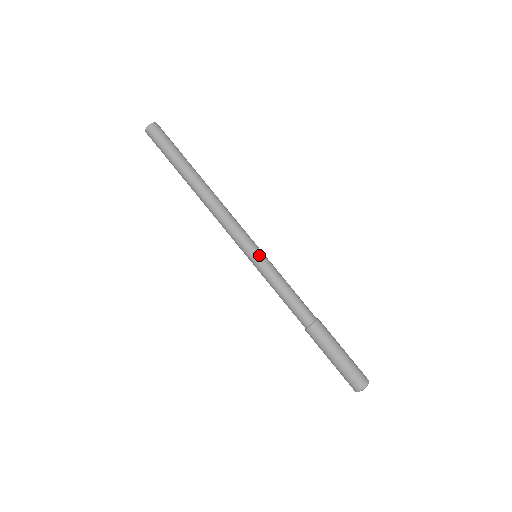
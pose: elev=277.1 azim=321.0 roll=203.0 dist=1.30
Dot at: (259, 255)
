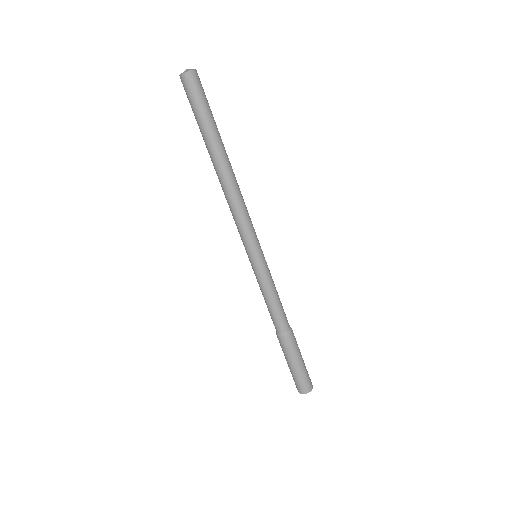
Dot at: (256, 261)
